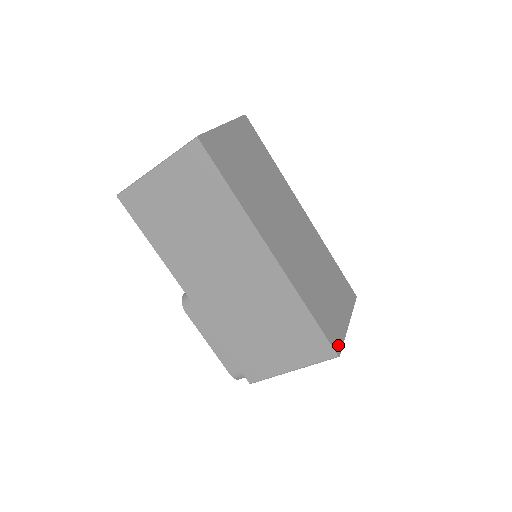
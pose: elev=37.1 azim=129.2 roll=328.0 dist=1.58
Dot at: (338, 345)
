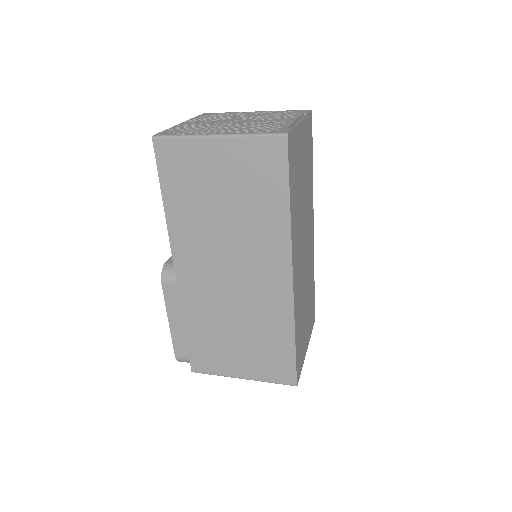
Dot at: (299, 374)
